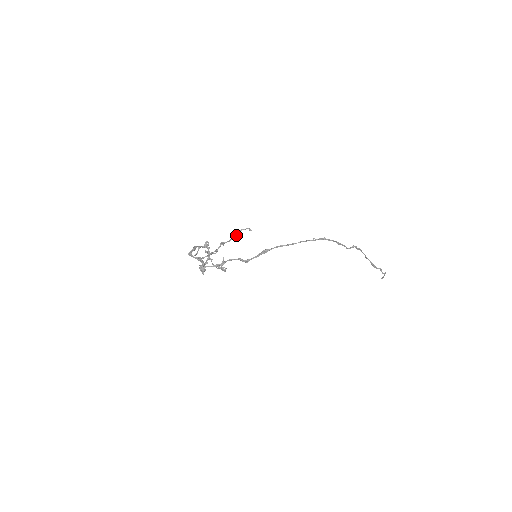
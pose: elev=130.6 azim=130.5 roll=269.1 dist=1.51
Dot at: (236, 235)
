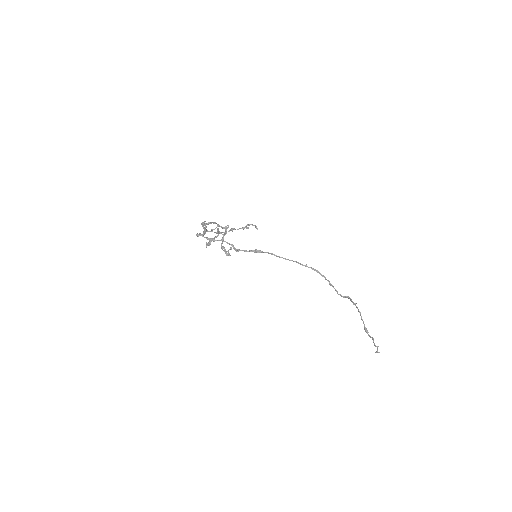
Dot at: (244, 227)
